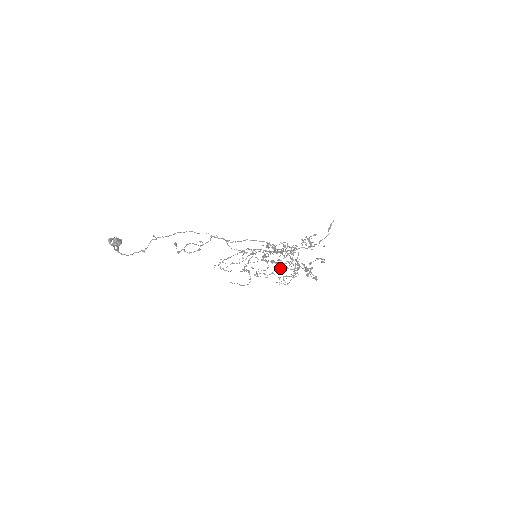
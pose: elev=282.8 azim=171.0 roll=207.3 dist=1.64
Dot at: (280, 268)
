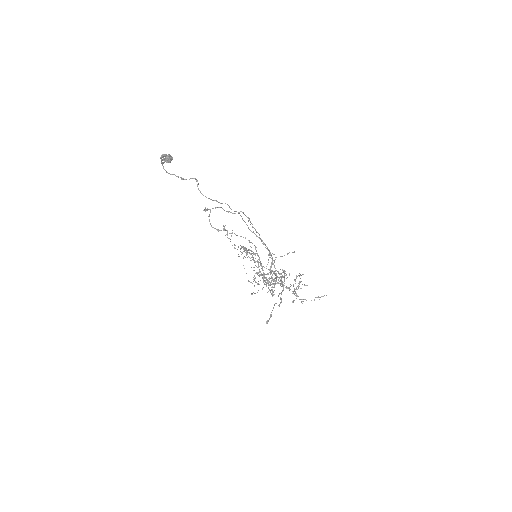
Dot at: occluded
